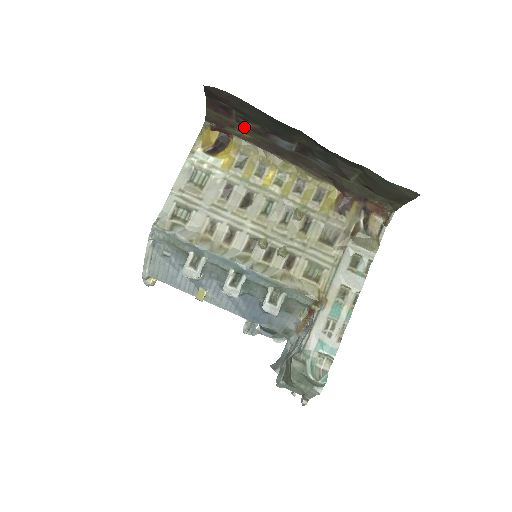
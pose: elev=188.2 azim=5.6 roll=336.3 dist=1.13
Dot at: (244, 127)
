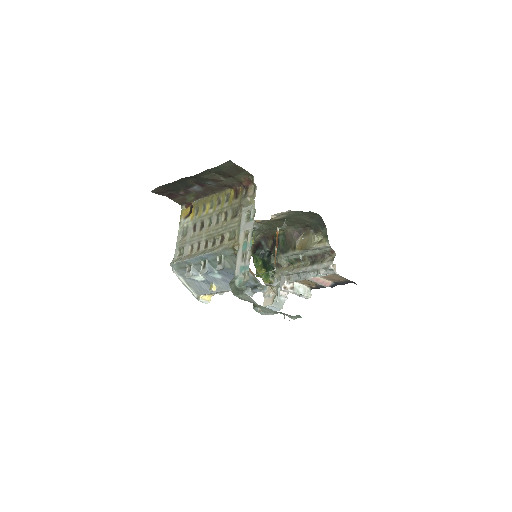
Dot at: (185, 195)
